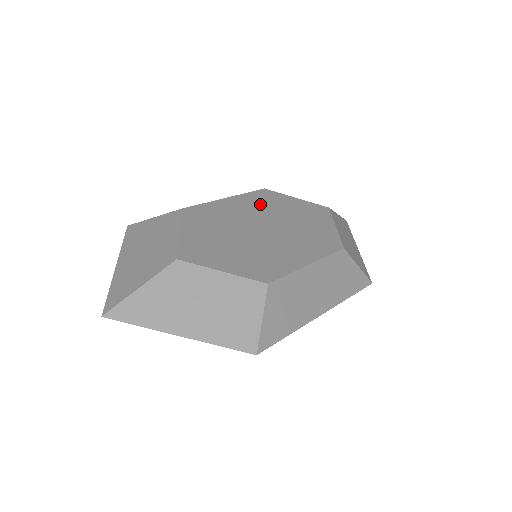
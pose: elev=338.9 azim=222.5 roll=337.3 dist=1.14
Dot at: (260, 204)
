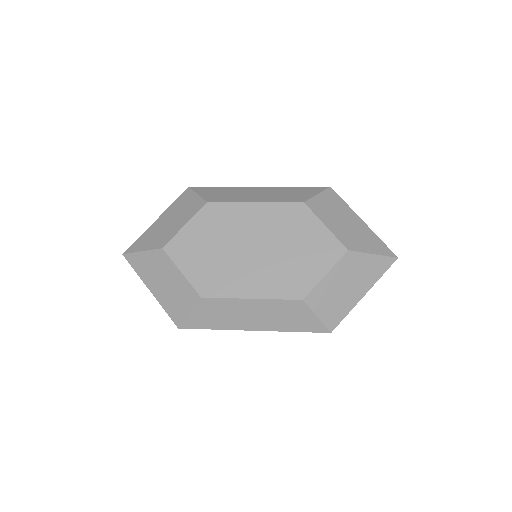
Dot at: (278, 220)
